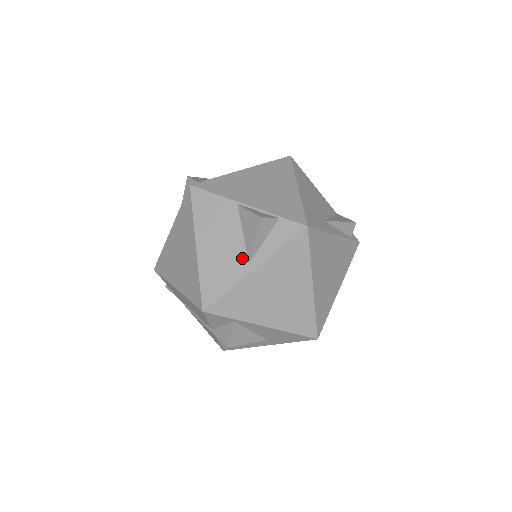
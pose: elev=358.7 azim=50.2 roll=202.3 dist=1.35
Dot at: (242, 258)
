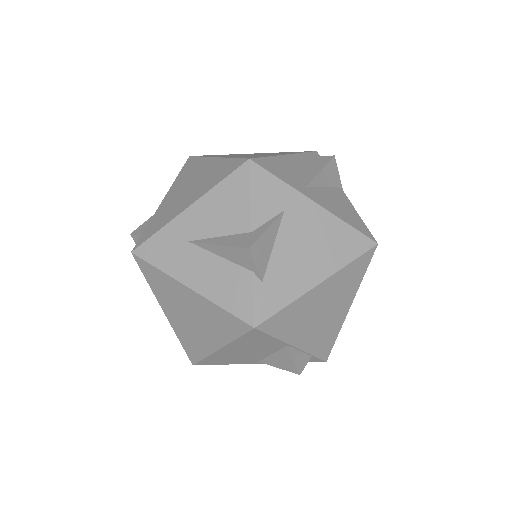
Dot at: (256, 360)
